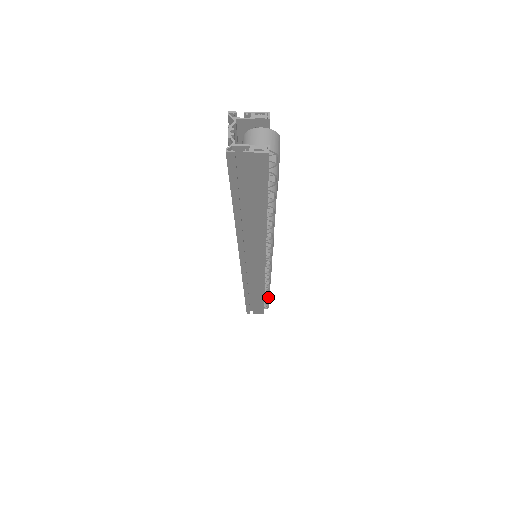
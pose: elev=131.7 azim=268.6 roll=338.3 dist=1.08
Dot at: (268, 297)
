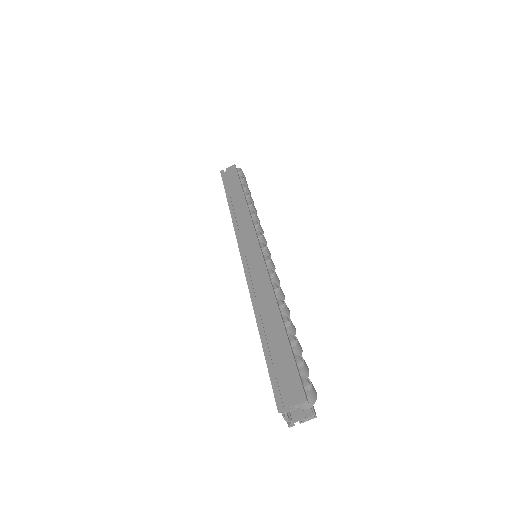
Dot at: occluded
